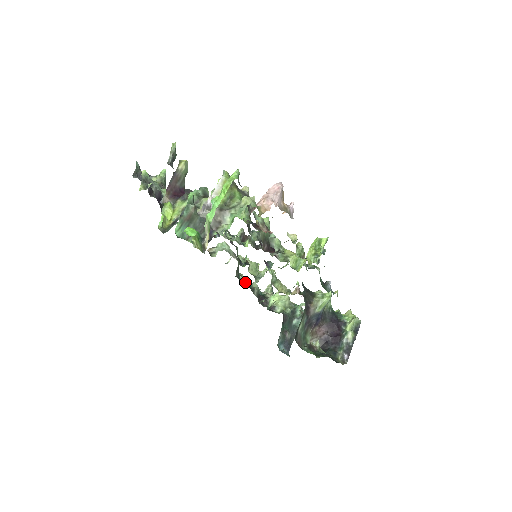
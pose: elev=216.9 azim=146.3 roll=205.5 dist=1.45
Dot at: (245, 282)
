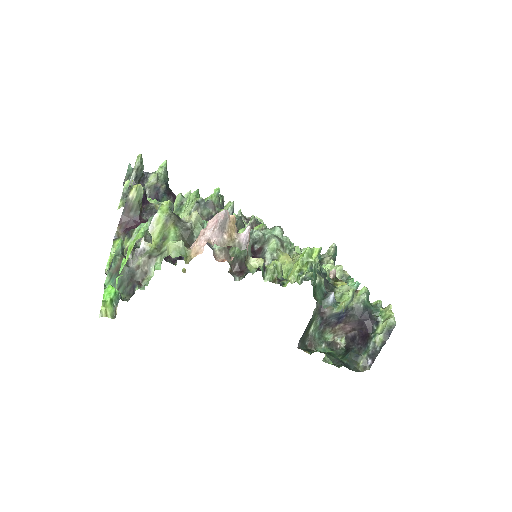
Dot at: occluded
